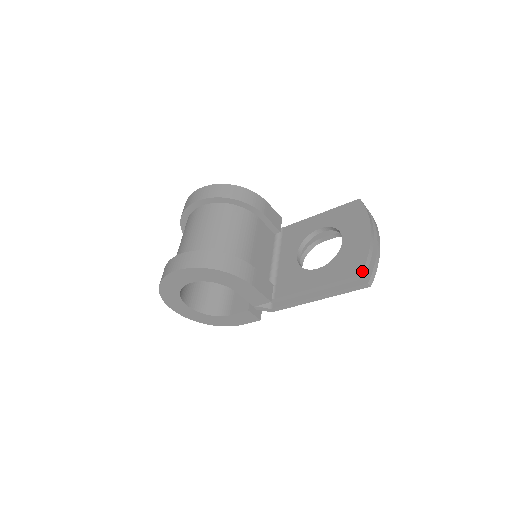
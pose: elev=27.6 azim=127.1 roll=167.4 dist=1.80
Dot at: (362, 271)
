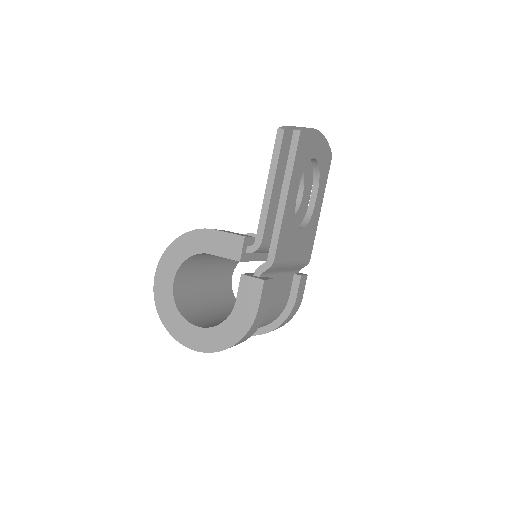
Dot at: (279, 128)
